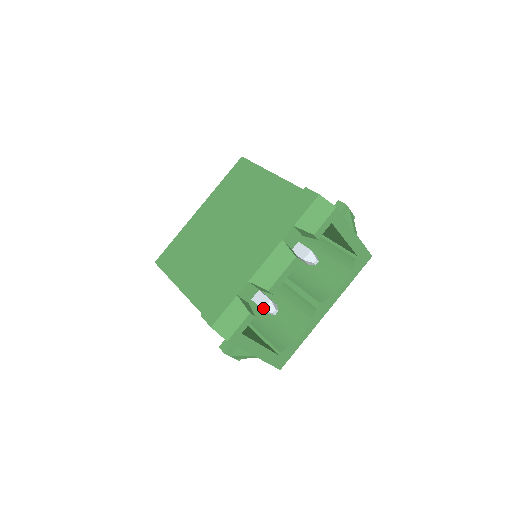
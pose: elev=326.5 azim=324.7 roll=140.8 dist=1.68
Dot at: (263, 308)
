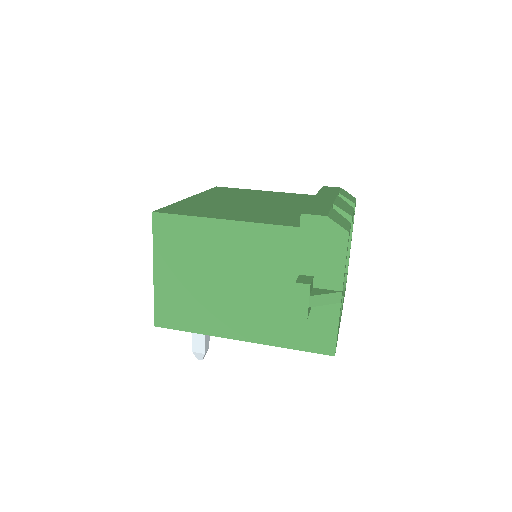
Dot at: occluded
